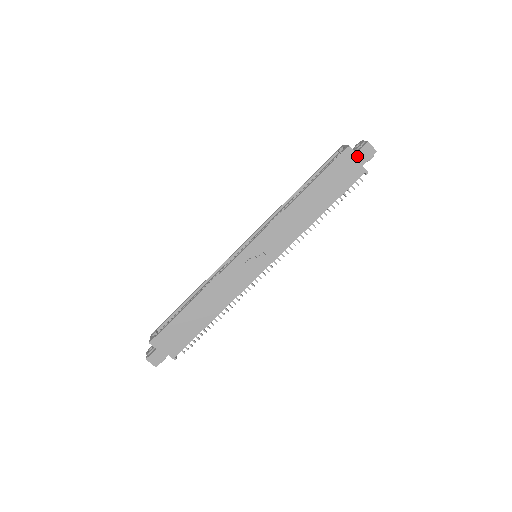
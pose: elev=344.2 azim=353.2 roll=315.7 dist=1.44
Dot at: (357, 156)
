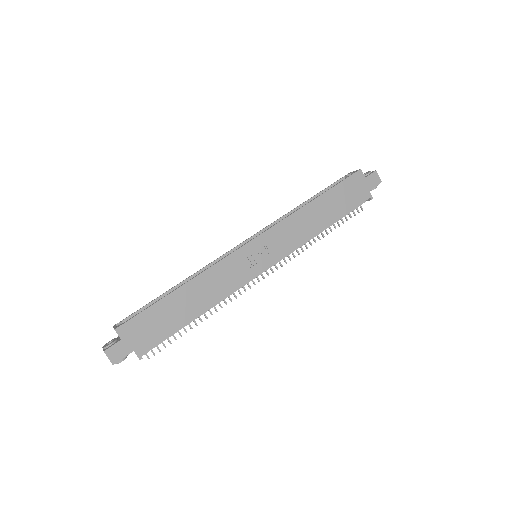
Dot at: (366, 180)
